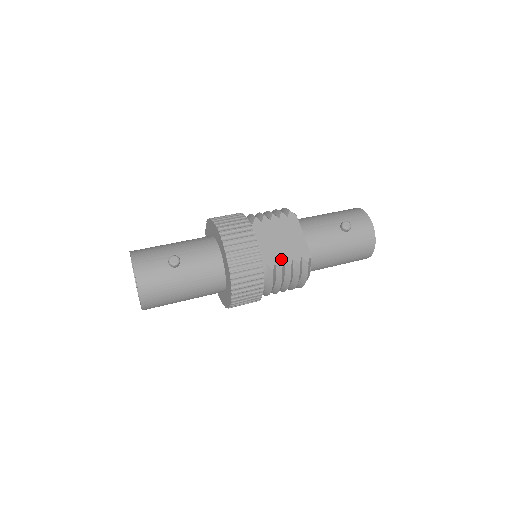
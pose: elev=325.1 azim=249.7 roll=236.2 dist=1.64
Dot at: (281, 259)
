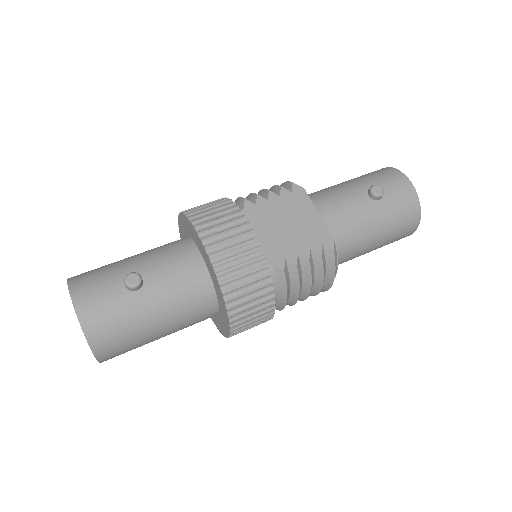
Dot at: (293, 252)
